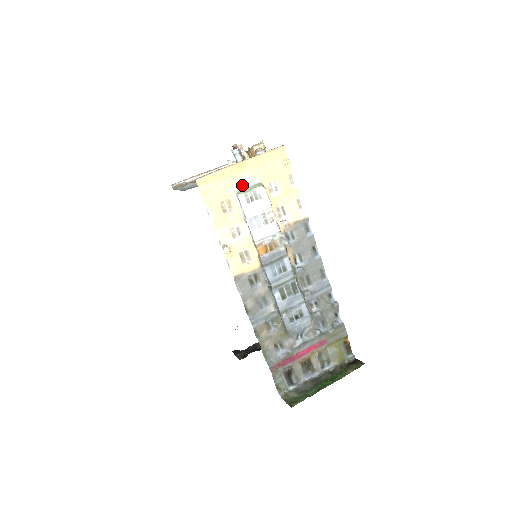
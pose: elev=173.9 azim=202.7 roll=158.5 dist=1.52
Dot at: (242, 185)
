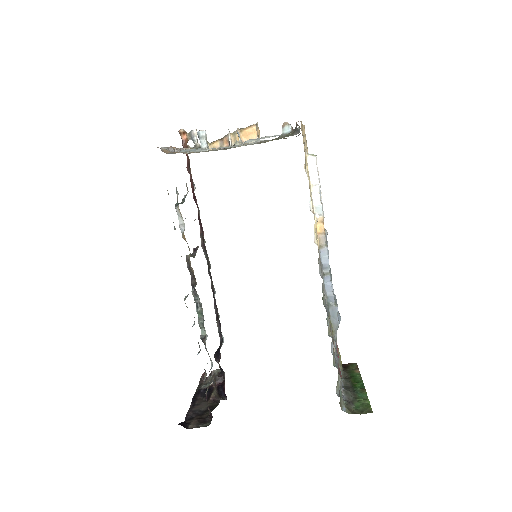
Dot at: occluded
